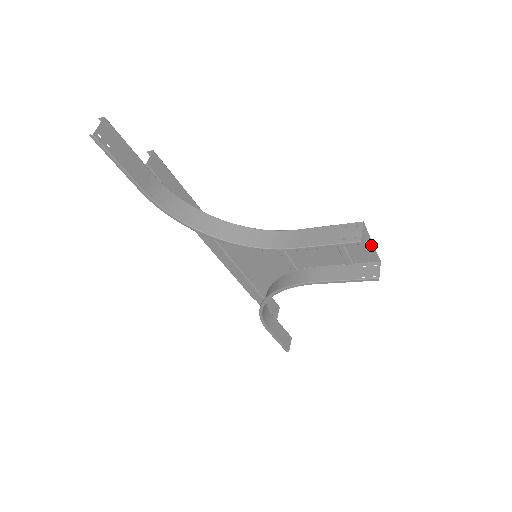
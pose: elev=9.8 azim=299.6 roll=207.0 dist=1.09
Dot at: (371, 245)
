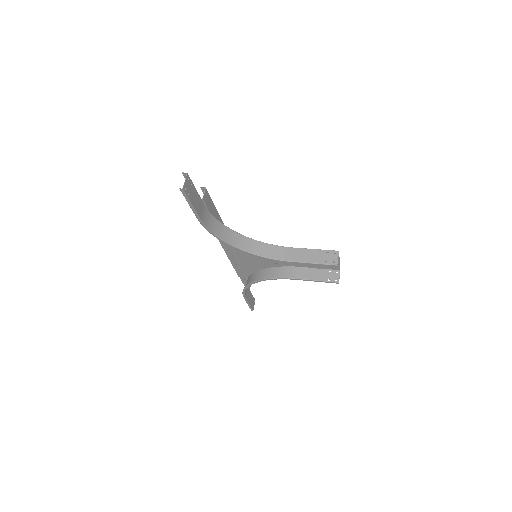
Dot at: (338, 262)
